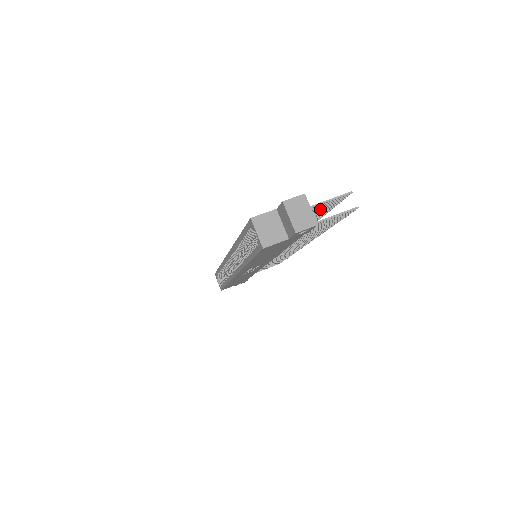
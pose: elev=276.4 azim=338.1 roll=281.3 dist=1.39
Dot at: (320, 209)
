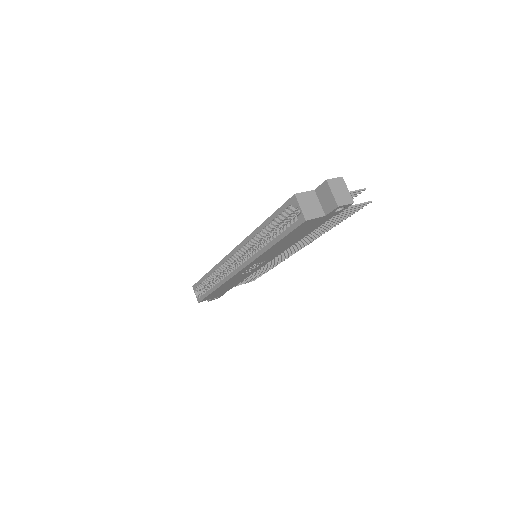
Dot at: occluded
